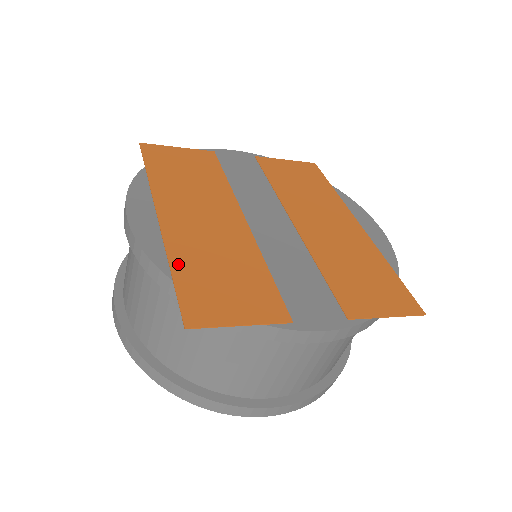
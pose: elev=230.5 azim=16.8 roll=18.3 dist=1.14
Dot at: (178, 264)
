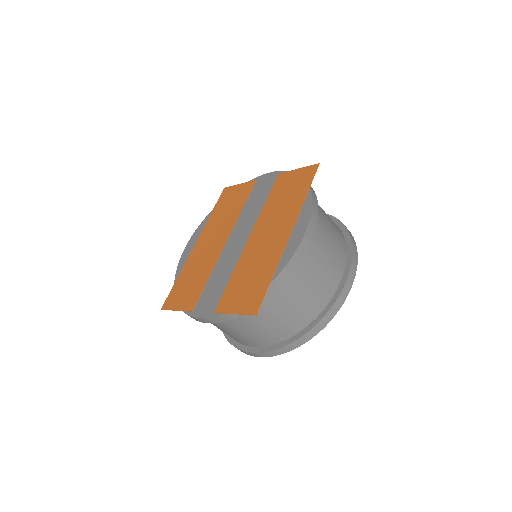
Dot at: (181, 275)
